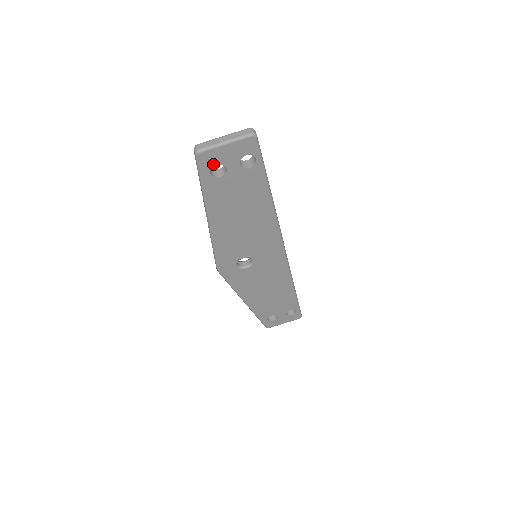
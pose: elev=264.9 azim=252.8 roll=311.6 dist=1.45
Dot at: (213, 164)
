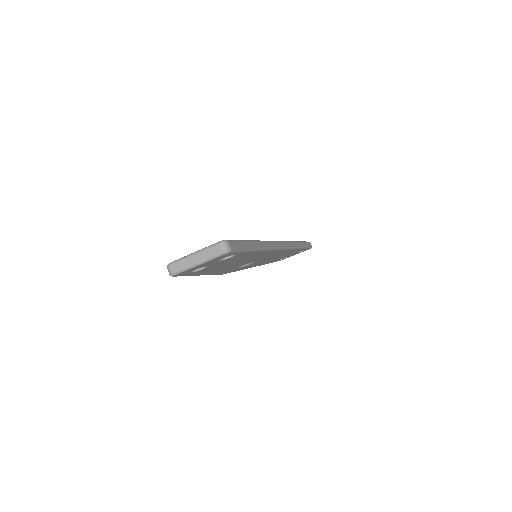
Dot at: (191, 271)
